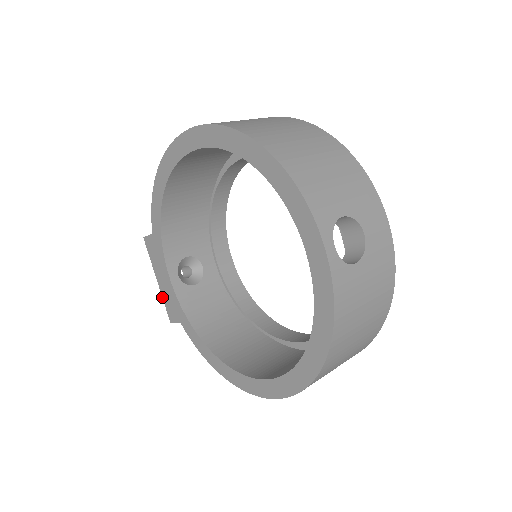
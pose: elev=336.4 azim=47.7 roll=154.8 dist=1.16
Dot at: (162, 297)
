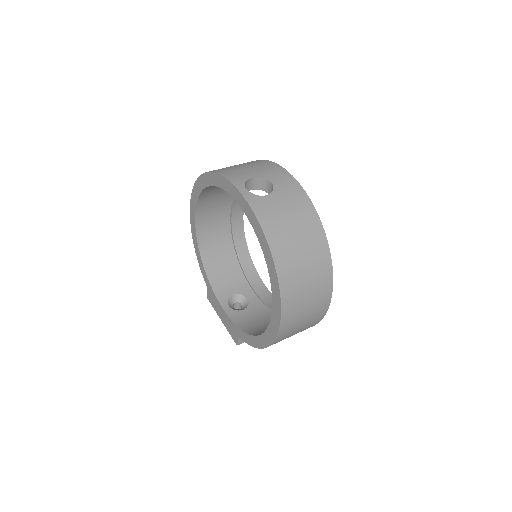
Dot at: (227, 330)
